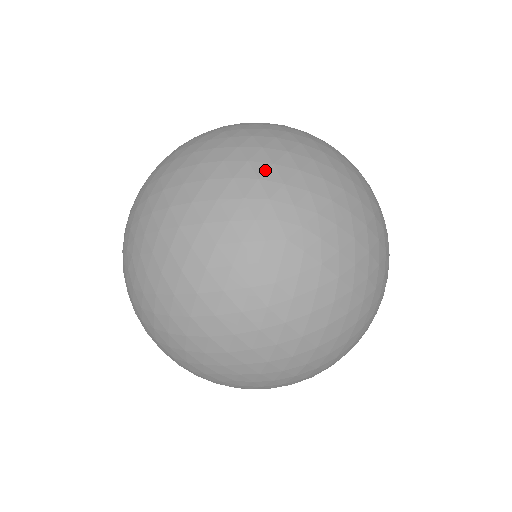
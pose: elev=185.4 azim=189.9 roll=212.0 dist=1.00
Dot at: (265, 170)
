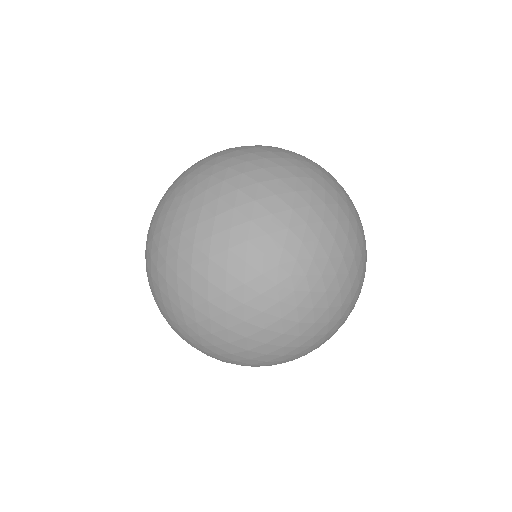
Dot at: occluded
